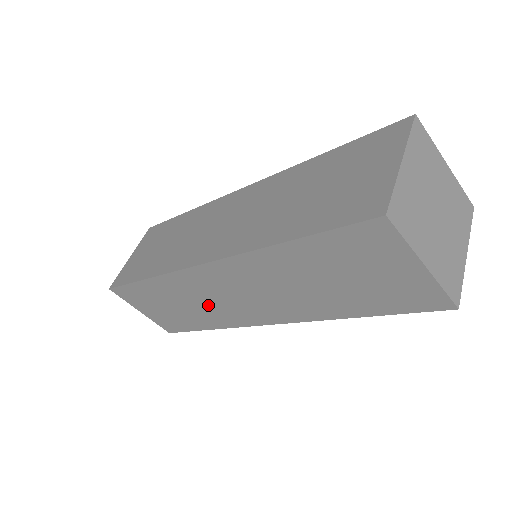
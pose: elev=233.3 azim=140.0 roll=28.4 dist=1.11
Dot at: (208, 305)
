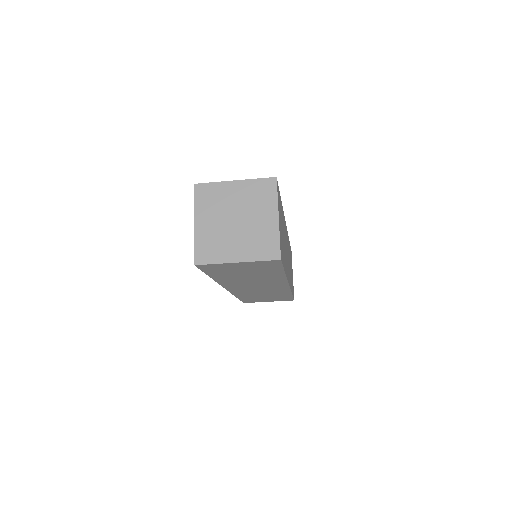
Dot at: (265, 292)
